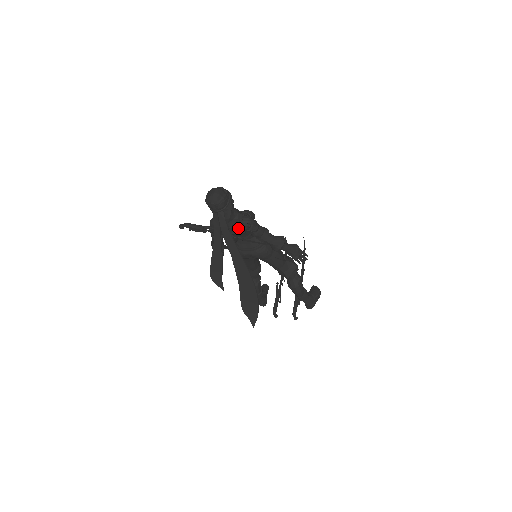
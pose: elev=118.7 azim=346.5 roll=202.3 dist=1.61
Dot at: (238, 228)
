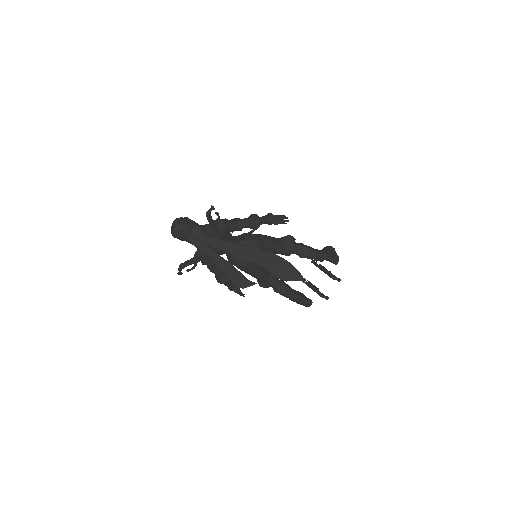
Dot at: (212, 224)
